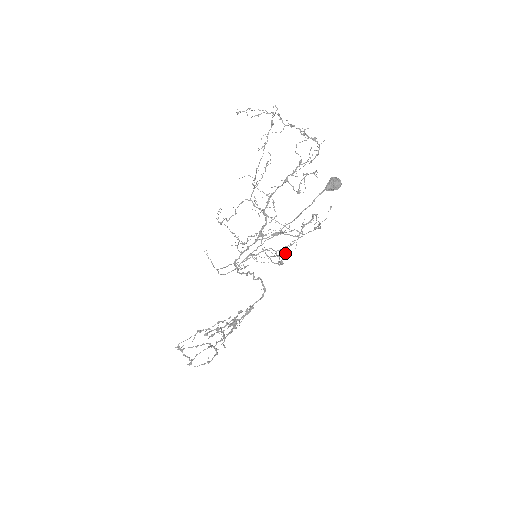
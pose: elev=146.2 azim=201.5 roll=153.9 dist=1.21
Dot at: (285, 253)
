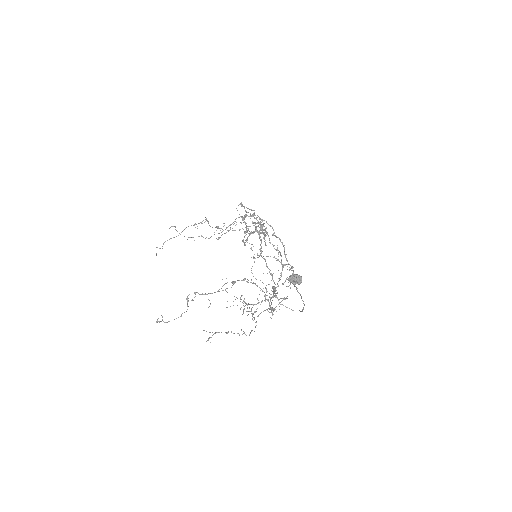
Dot at: occluded
